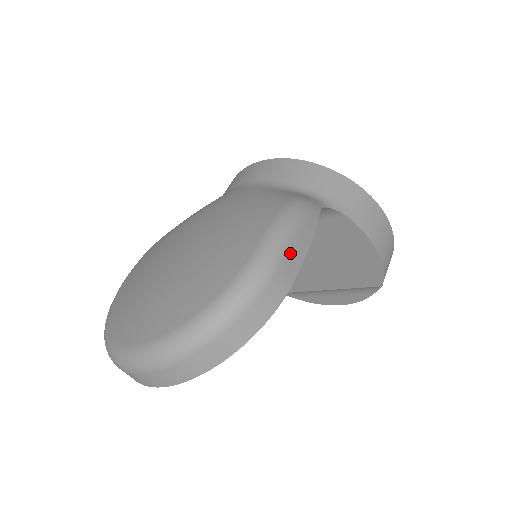
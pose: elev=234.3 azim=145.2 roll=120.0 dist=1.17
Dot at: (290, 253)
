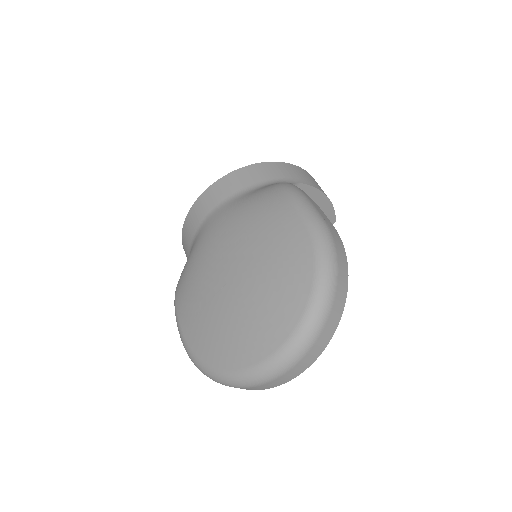
Dot at: (319, 211)
